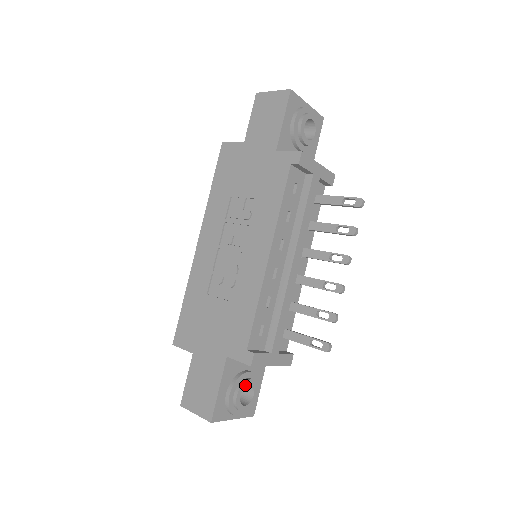
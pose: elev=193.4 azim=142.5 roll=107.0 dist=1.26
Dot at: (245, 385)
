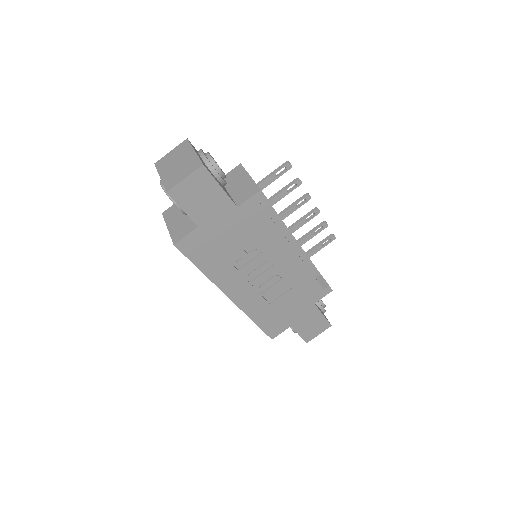
Dot at: occluded
